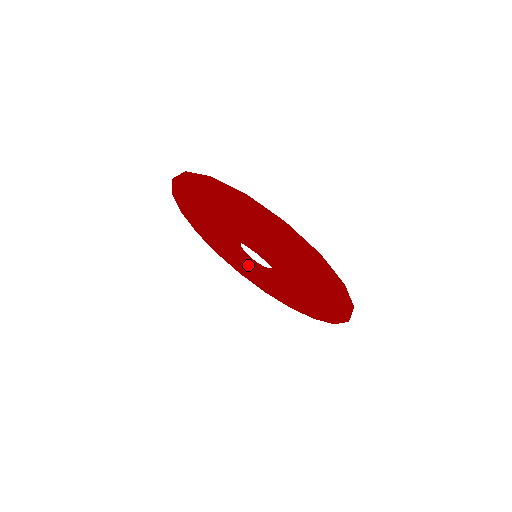
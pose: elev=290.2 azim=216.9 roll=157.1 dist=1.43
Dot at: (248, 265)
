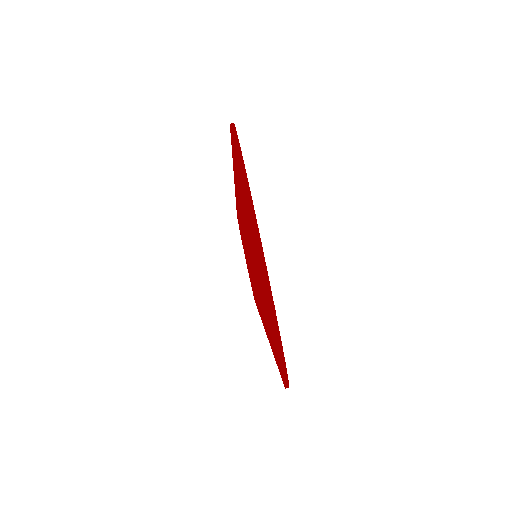
Dot at: occluded
